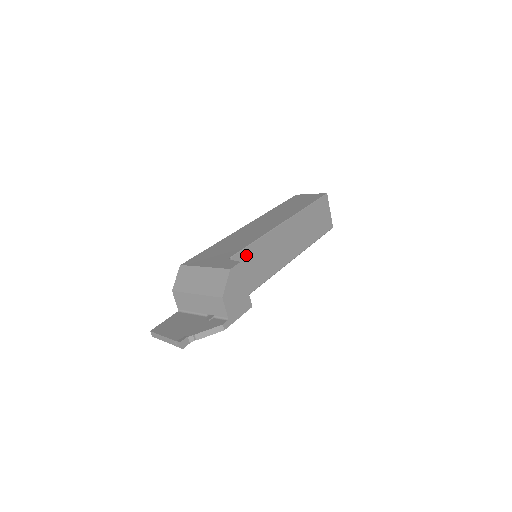
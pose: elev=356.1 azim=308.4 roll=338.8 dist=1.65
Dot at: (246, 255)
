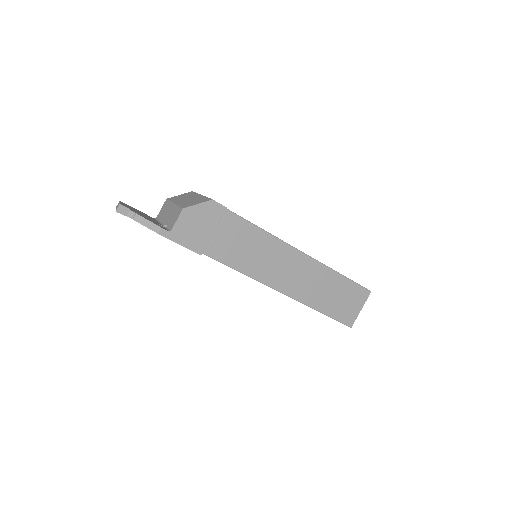
Dot at: (243, 227)
